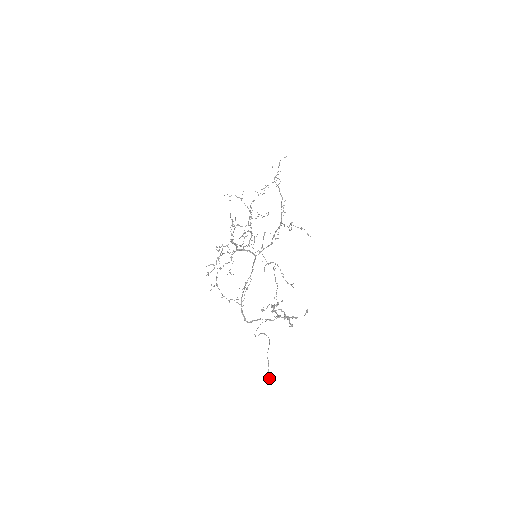
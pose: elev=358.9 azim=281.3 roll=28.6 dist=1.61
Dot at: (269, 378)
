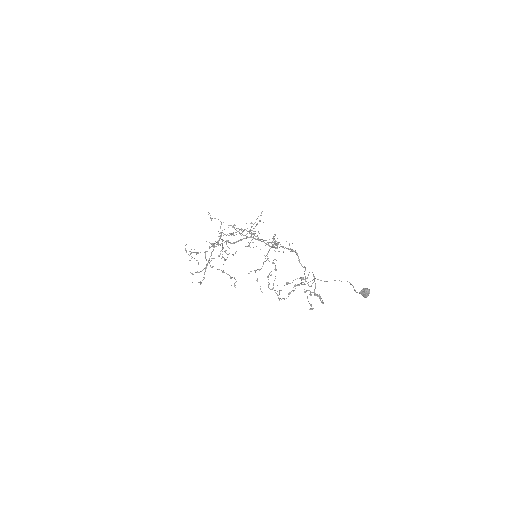
Dot at: (366, 288)
